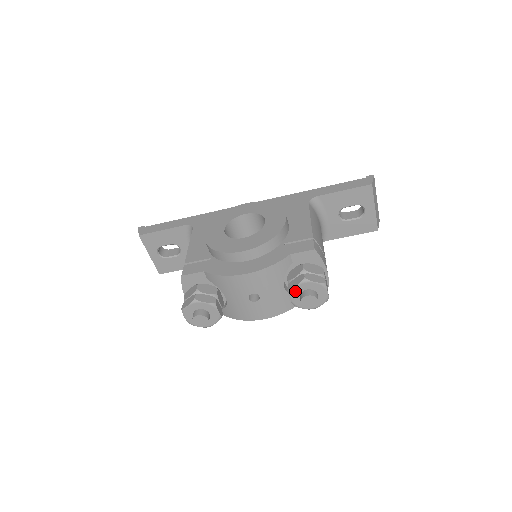
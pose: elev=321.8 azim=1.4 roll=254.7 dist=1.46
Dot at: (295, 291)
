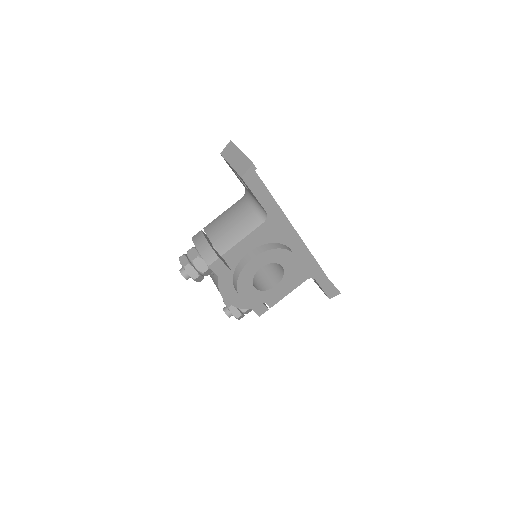
Dot at: (229, 310)
